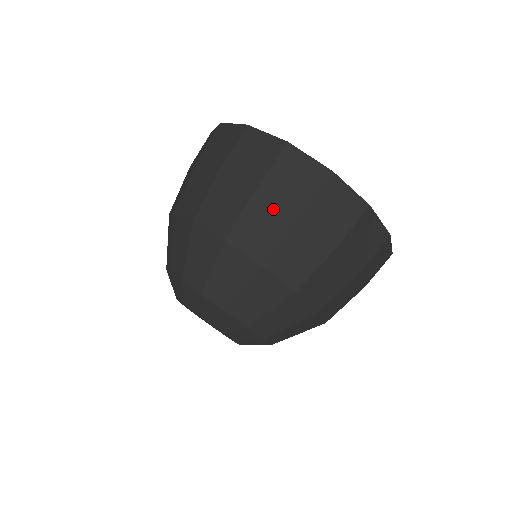
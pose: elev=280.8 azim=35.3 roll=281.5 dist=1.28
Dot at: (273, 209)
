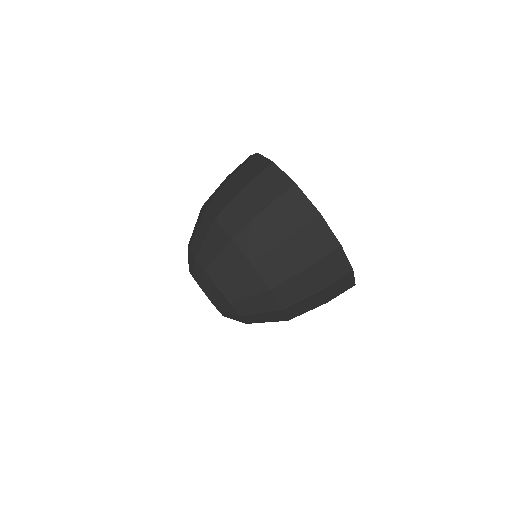
Dot at: (293, 256)
